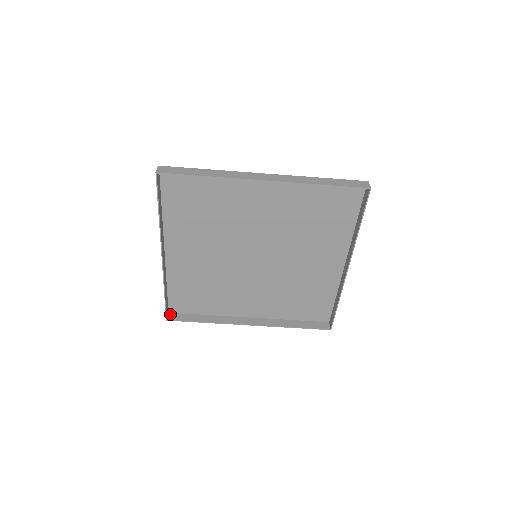
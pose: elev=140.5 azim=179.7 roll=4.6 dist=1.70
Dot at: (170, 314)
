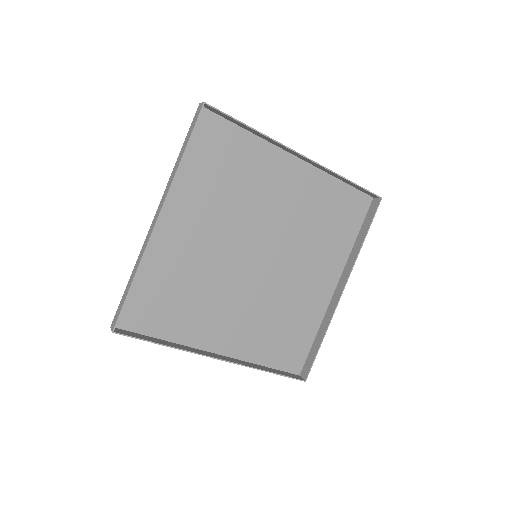
Dot at: (115, 328)
